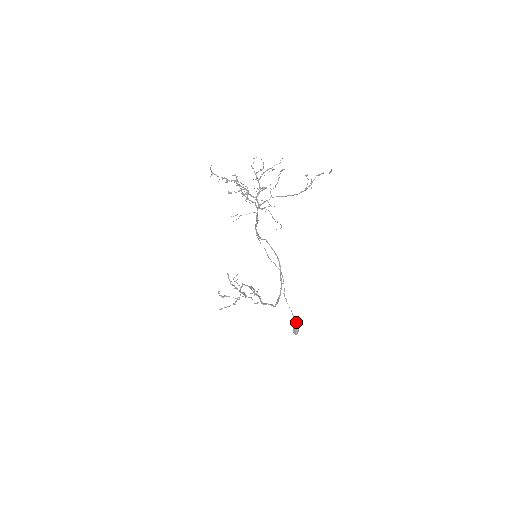
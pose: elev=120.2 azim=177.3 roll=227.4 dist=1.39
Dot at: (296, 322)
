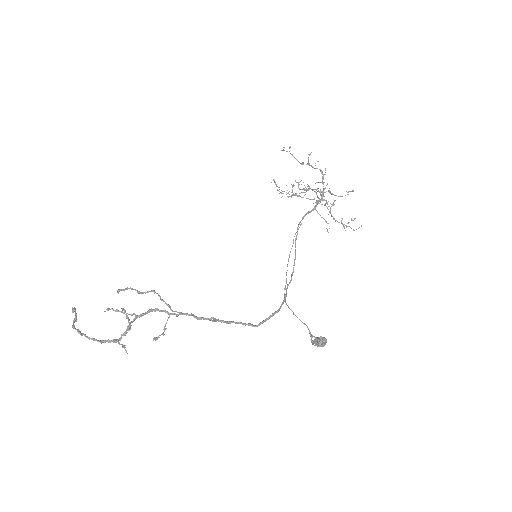
Dot at: occluded
